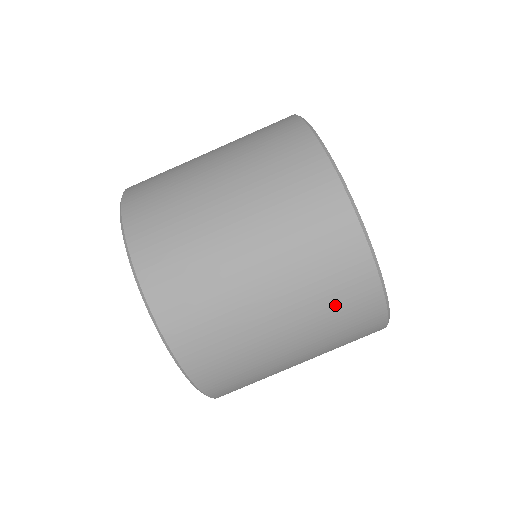
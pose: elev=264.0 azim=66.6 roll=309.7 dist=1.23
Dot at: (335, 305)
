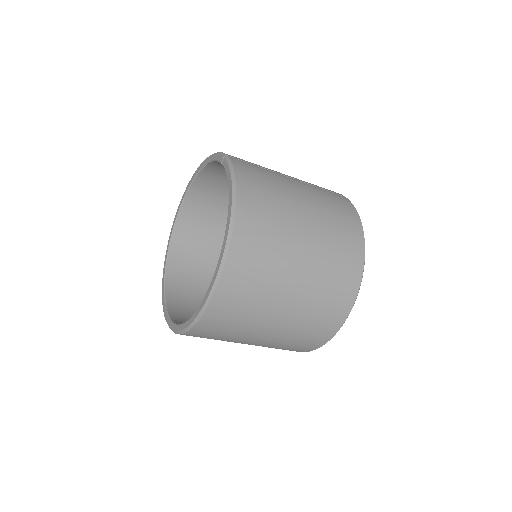
Dot at: occluded
